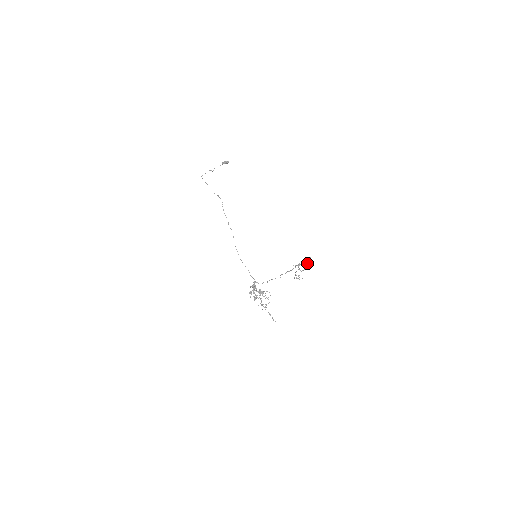
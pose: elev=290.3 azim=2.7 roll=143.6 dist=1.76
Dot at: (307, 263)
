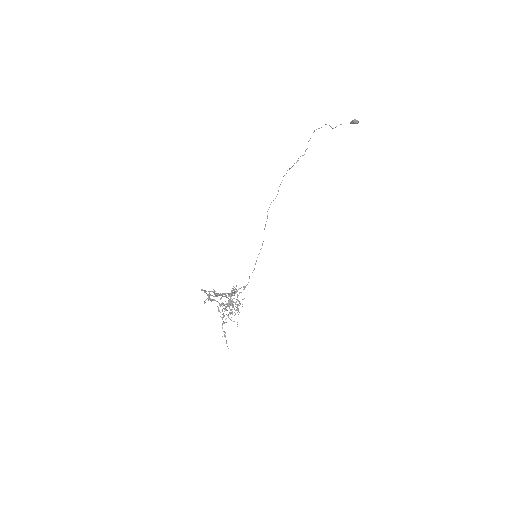
Dot at: (209, 297)
